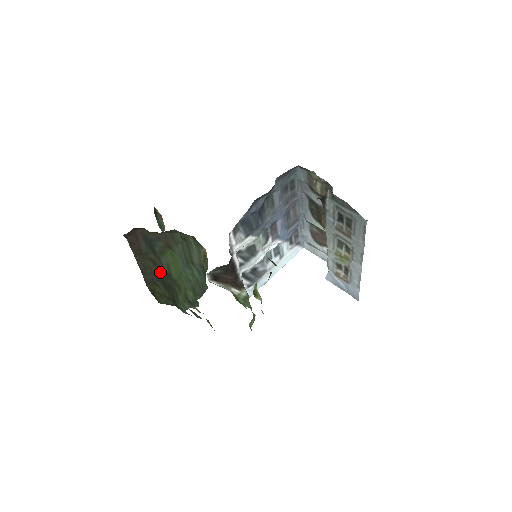
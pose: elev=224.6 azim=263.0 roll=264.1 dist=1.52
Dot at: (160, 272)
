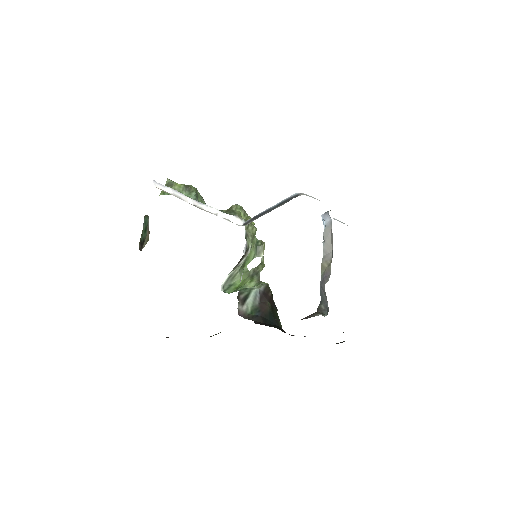
Dot at: occluded
